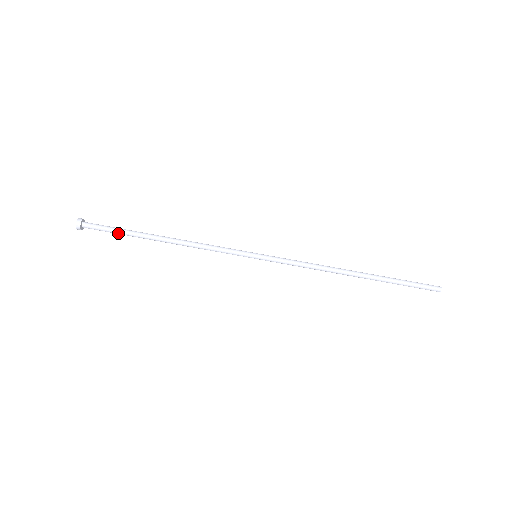
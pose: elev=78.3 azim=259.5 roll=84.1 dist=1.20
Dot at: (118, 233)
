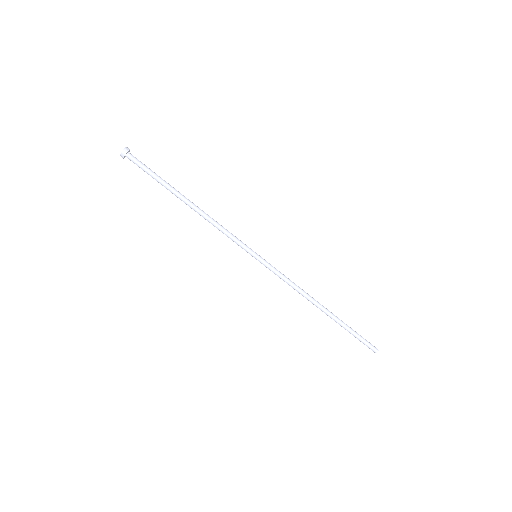
Dot at: (154, 178)
